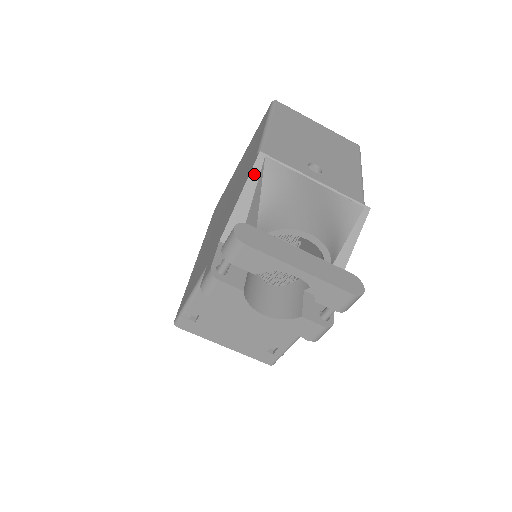
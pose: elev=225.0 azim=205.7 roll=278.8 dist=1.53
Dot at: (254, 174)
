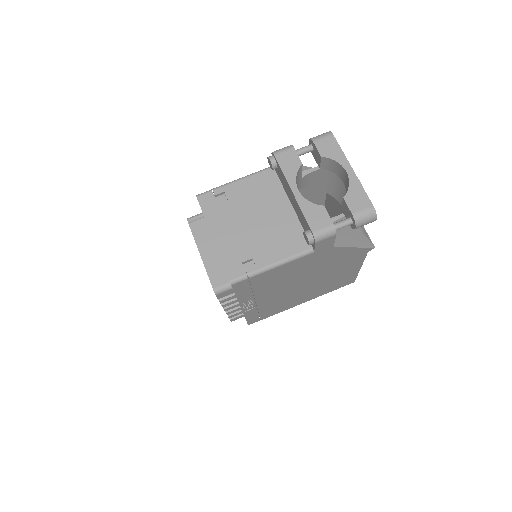
Dot at: occluded
